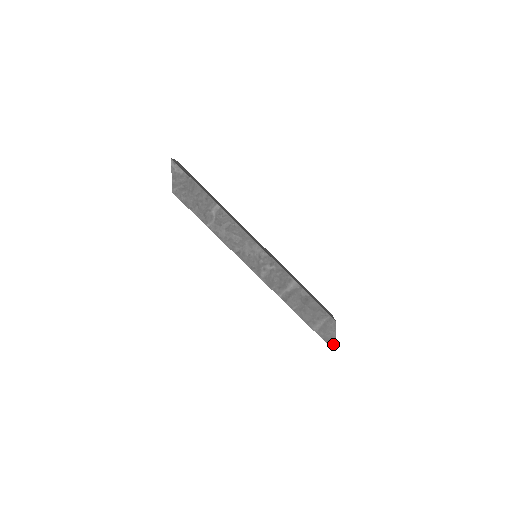
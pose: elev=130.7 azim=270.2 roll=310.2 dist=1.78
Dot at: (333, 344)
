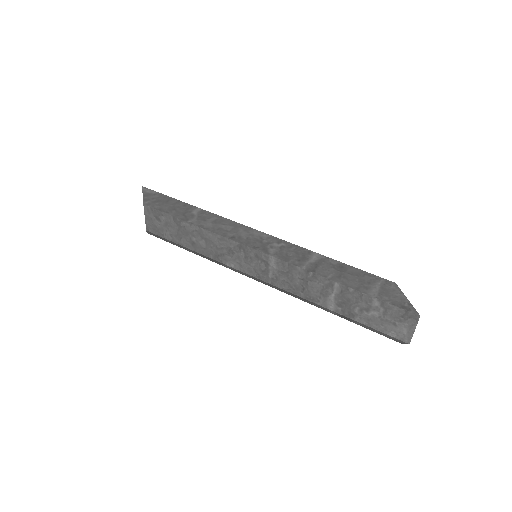
Dot at: (410, 308)
